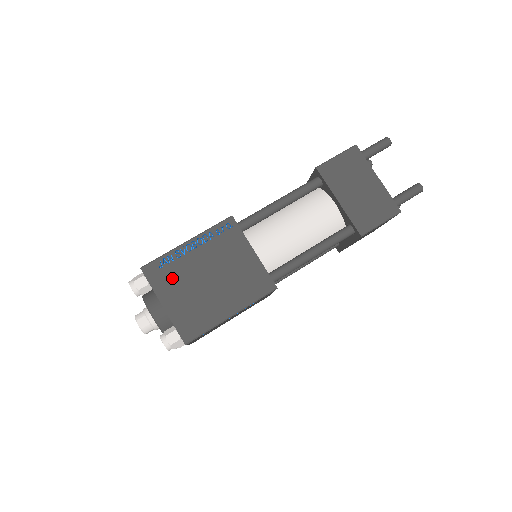
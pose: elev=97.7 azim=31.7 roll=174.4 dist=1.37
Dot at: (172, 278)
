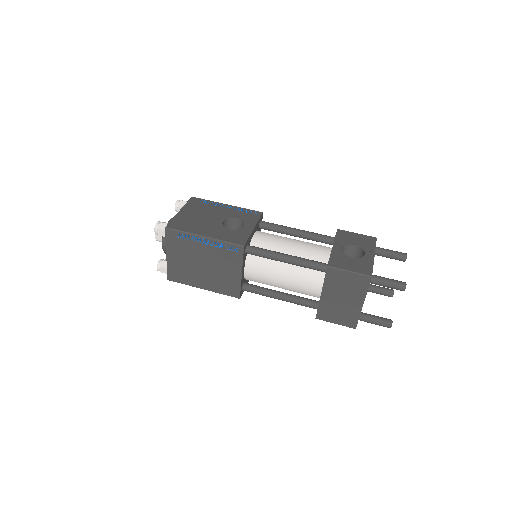
Dot at: (181, 247)
